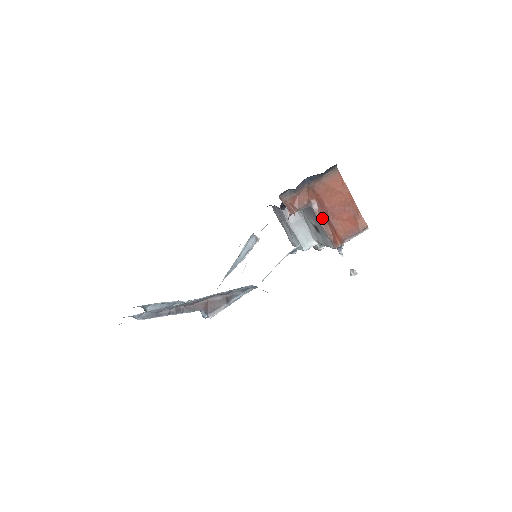
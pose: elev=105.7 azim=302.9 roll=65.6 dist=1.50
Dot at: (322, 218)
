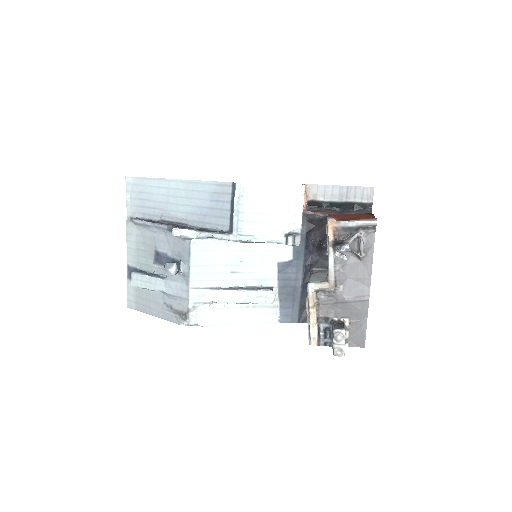
Dot at: occluded
